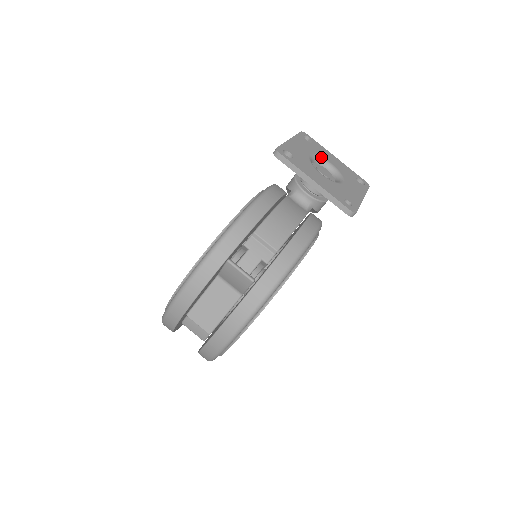
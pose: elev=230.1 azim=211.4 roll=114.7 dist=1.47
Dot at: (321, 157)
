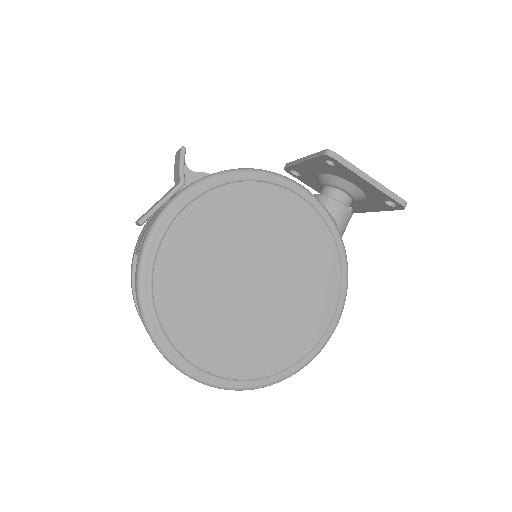
Dot at: occluded
